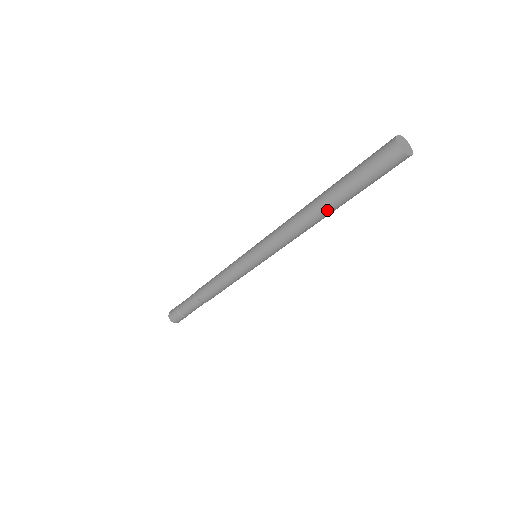
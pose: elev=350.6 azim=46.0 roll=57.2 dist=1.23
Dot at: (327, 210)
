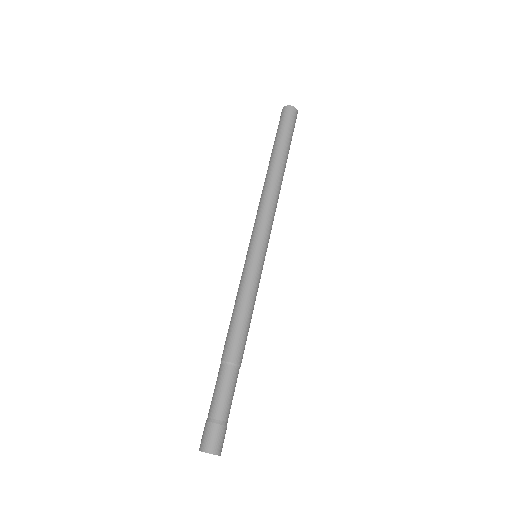
Dot at: (276, 164)
